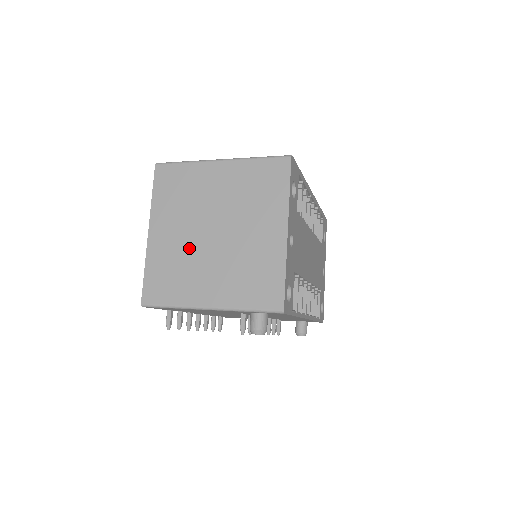
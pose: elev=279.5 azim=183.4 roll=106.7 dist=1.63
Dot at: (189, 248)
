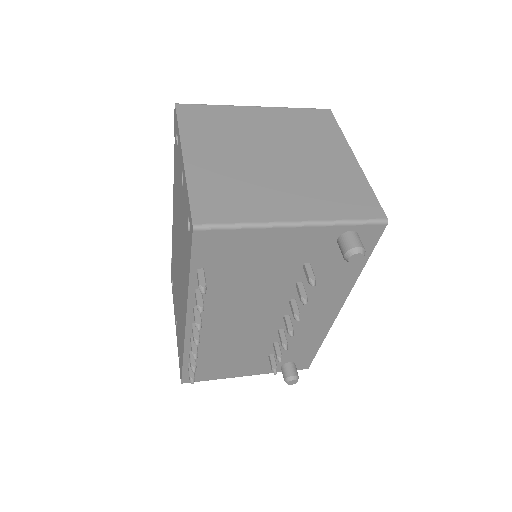
Dot at: (246, 169)
